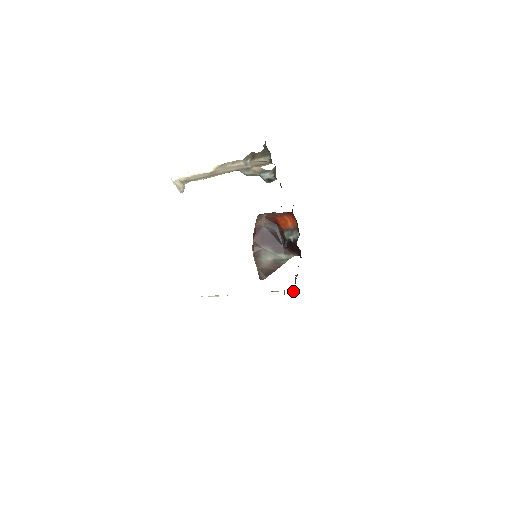
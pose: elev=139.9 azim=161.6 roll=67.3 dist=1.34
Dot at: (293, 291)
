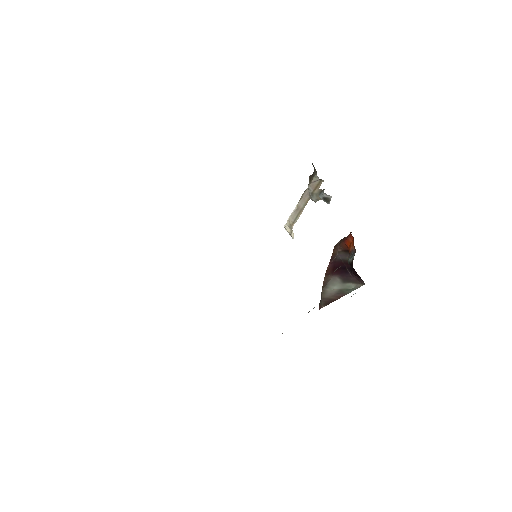
Dot at: occluded
